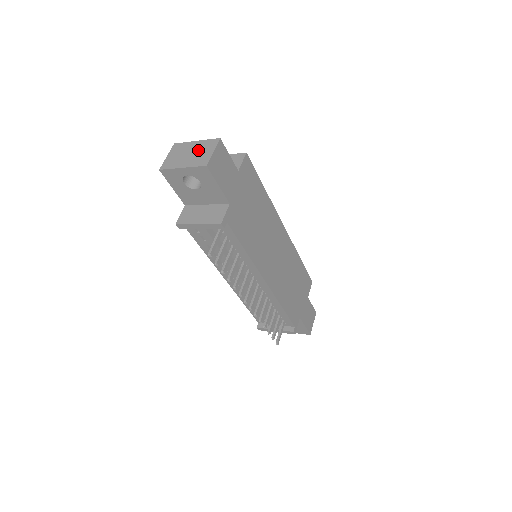
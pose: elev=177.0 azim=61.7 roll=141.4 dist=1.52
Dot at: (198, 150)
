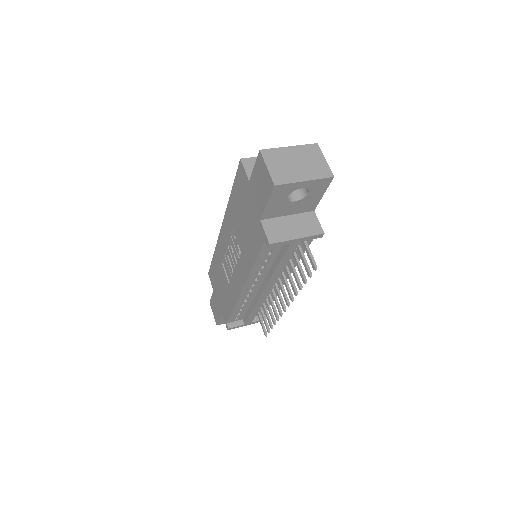
Dot at: (305, 158)
